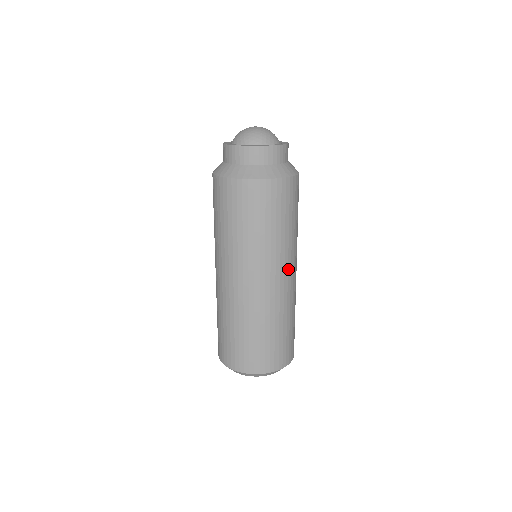
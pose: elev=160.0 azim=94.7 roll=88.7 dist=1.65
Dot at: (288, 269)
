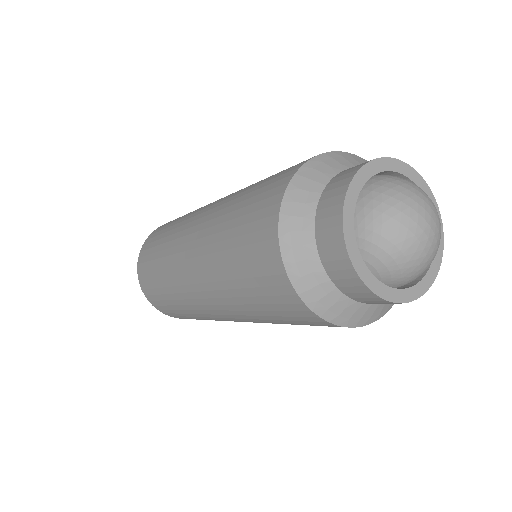
Dot at: occluded
